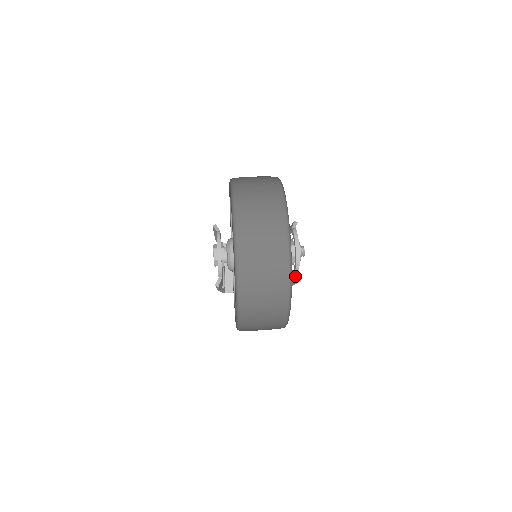
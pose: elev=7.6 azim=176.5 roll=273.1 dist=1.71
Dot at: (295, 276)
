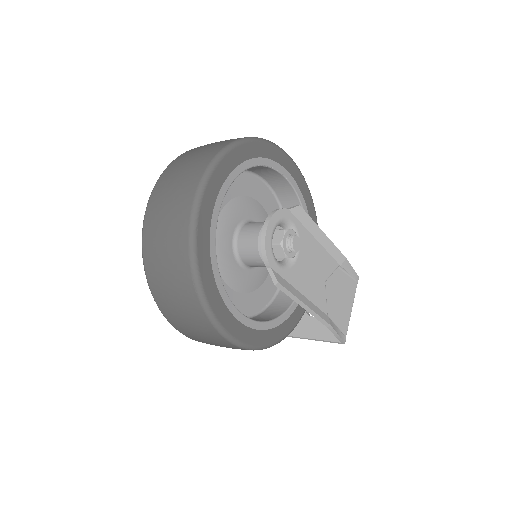
Dot at: (269, 273)
